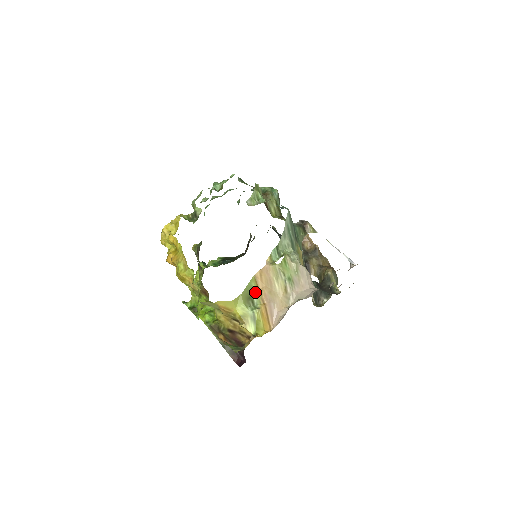
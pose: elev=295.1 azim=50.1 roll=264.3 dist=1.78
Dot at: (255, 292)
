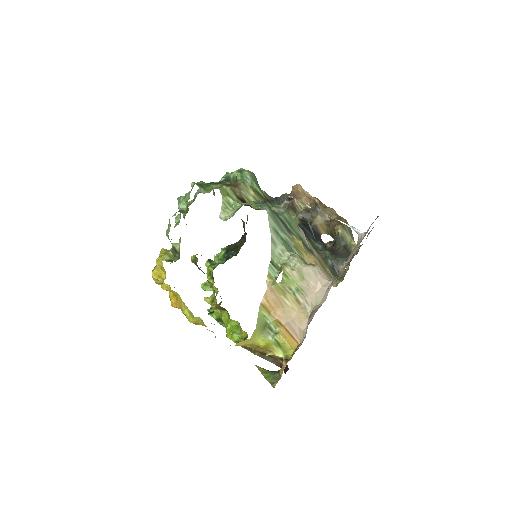
Dot at: (268, 318)
